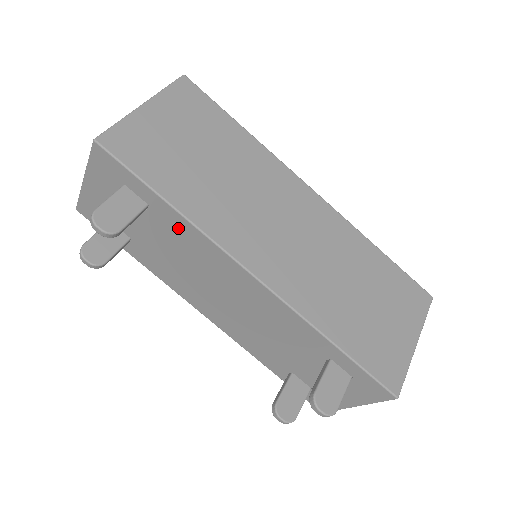
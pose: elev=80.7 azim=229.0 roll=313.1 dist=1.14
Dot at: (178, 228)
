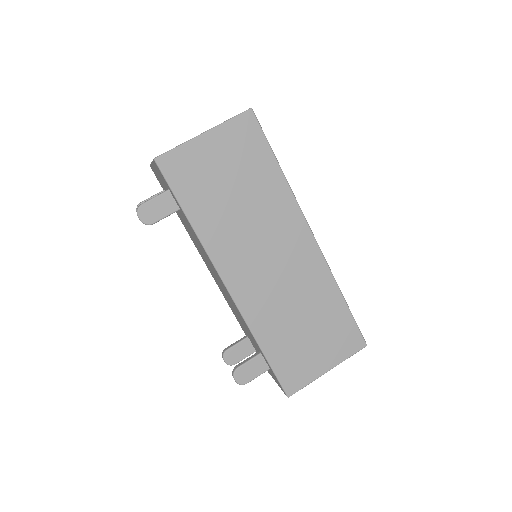
Dot at: occluded
